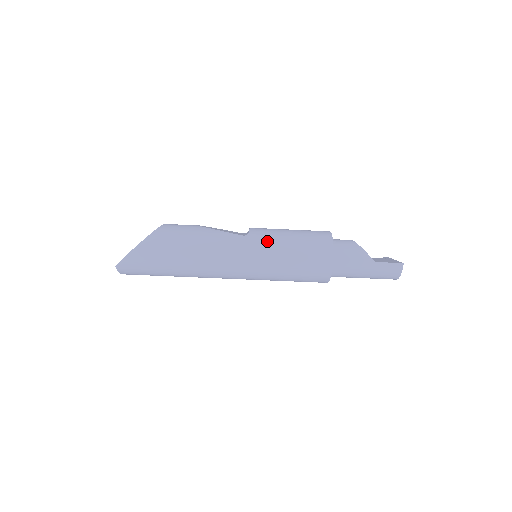
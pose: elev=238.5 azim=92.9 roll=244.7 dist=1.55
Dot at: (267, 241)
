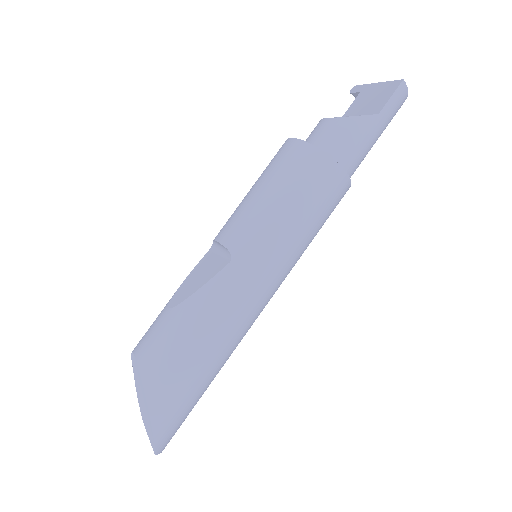
Dot at: (260, 236)
